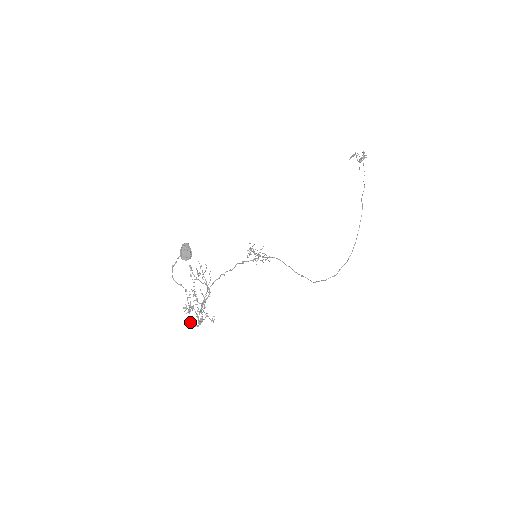
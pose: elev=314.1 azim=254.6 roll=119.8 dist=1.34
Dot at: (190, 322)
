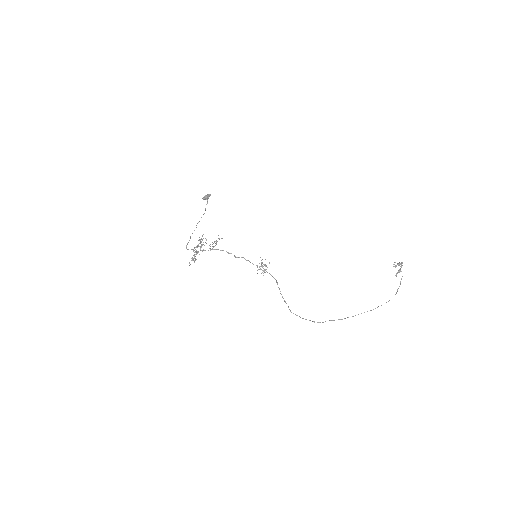
Dot at: occluded
